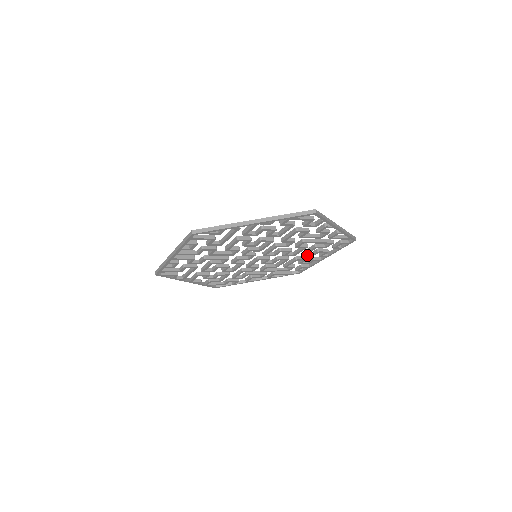
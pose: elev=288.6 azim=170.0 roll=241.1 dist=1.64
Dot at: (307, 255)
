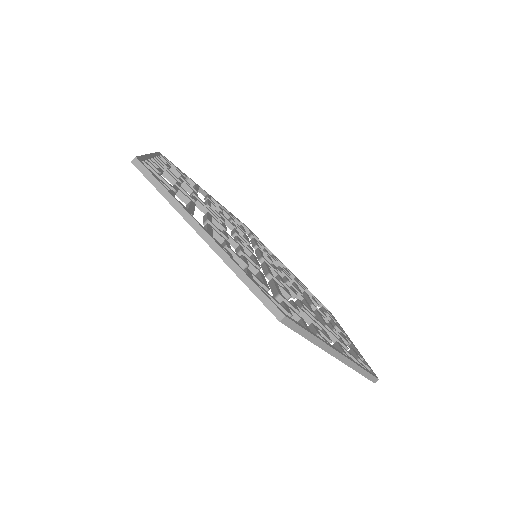
Dot at: occluded
